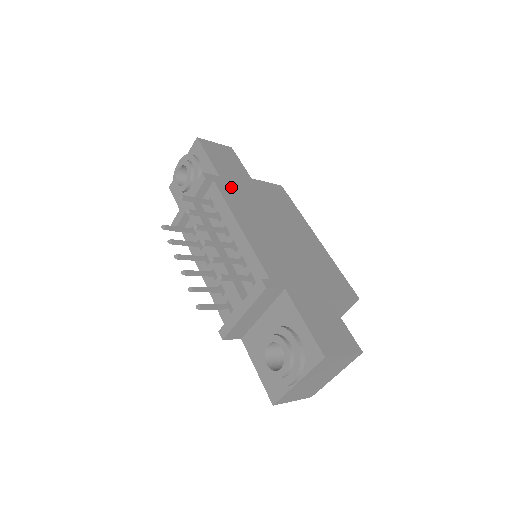
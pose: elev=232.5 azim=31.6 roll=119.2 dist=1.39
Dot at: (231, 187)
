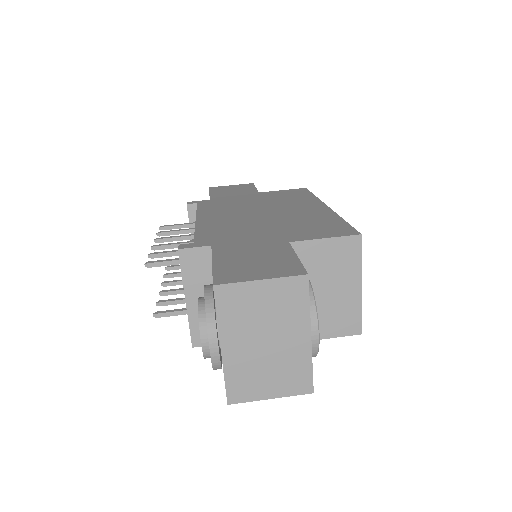
Dot at: (218, 202)
